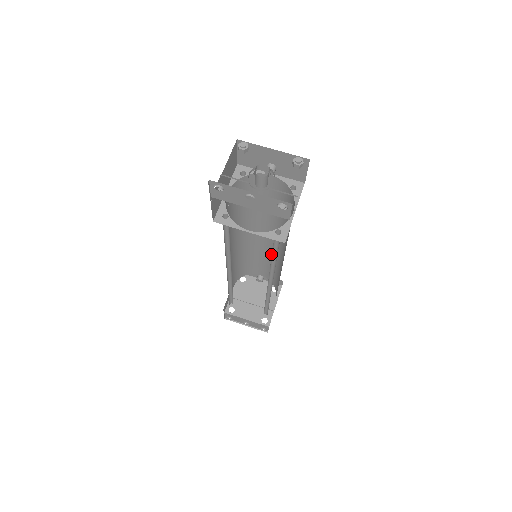
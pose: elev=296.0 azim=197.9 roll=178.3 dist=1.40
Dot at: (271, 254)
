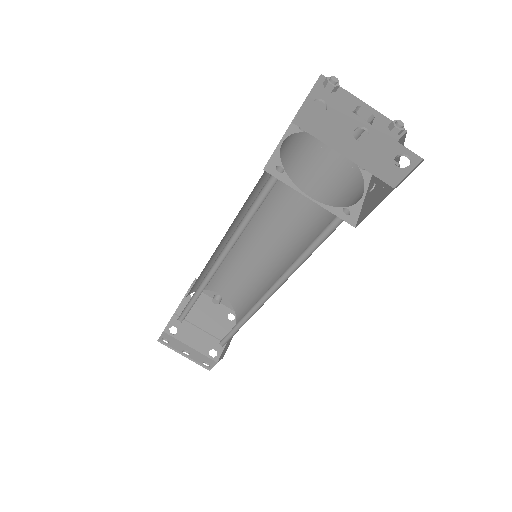
Dot at: (257, 265)
